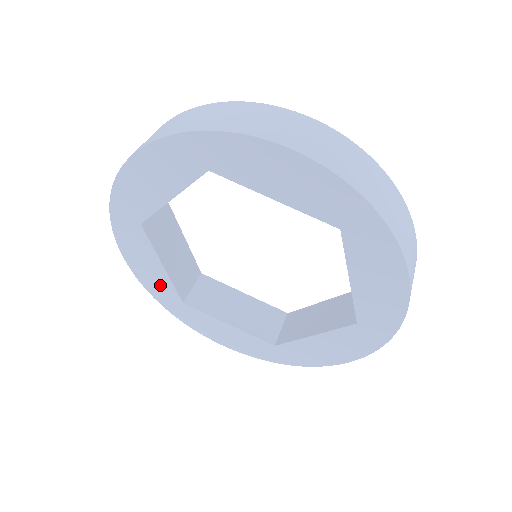
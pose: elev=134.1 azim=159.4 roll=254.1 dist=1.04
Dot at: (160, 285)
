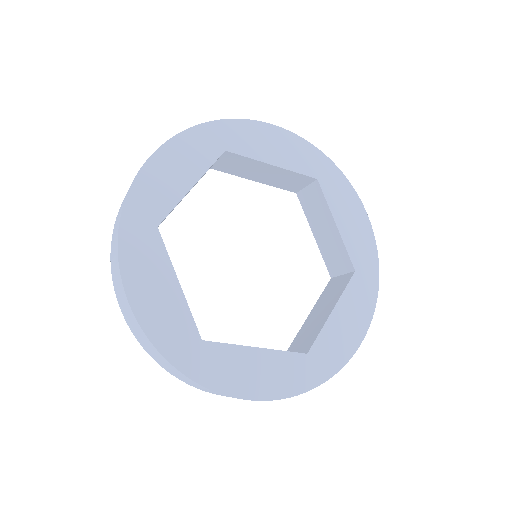
Dot at: (172, 321)
